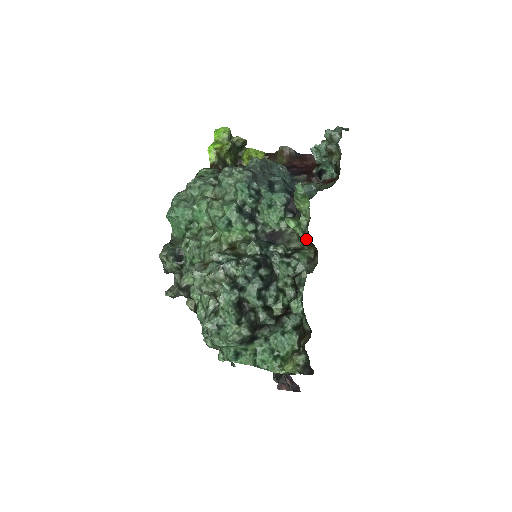
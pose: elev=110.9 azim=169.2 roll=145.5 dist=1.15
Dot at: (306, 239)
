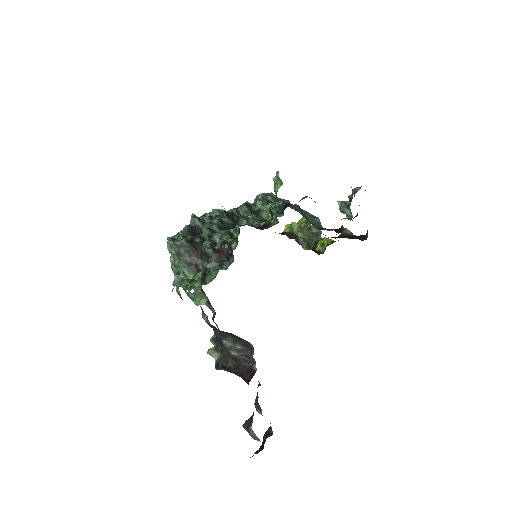
Dot at: (270, 209)
